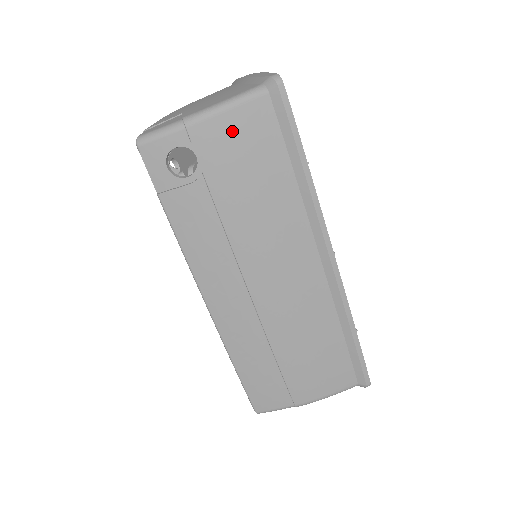
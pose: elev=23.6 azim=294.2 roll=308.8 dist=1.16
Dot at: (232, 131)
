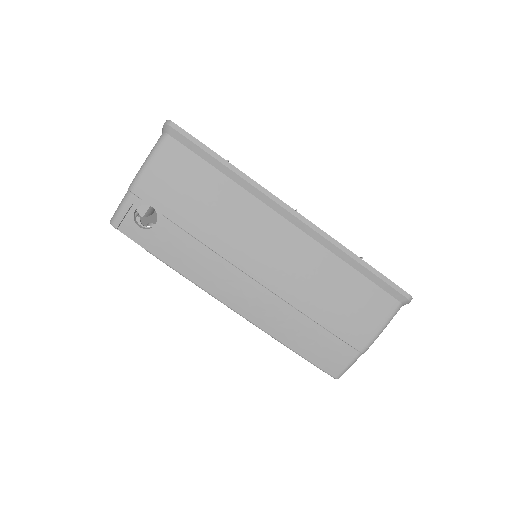
Dot at: (162, 174)
